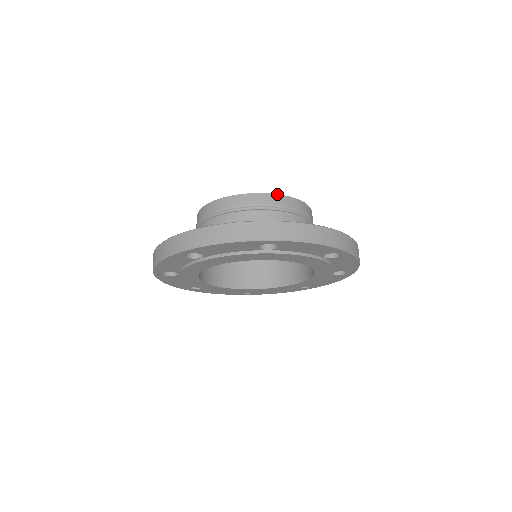
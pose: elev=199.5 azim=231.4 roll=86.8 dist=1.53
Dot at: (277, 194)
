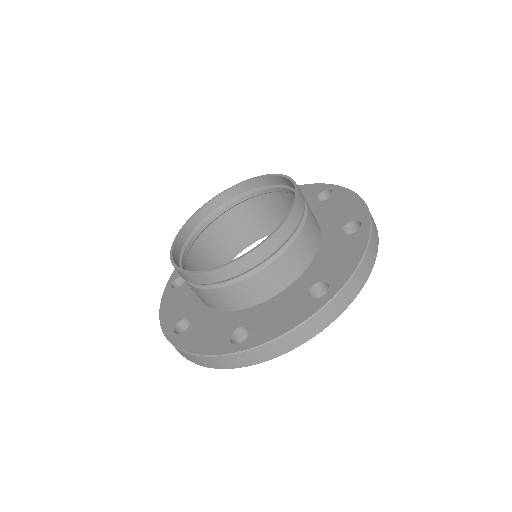
Dot at: (233, 262)
